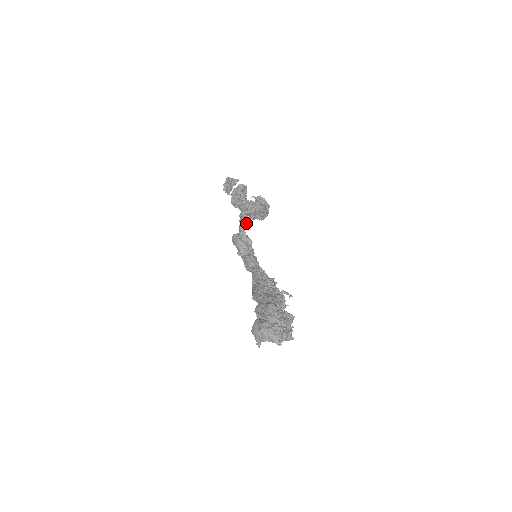
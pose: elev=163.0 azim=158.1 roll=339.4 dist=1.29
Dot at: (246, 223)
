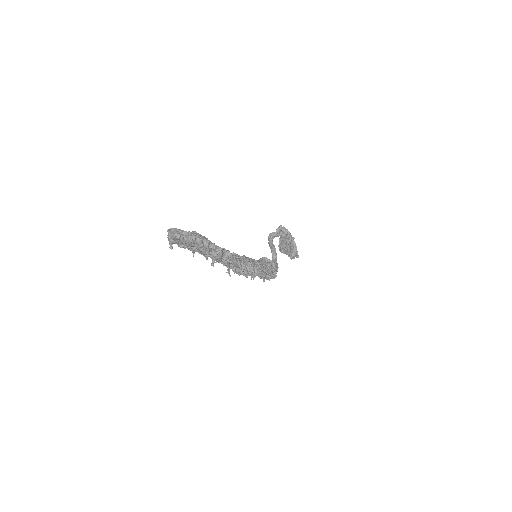
Dot at: (275, 252)
